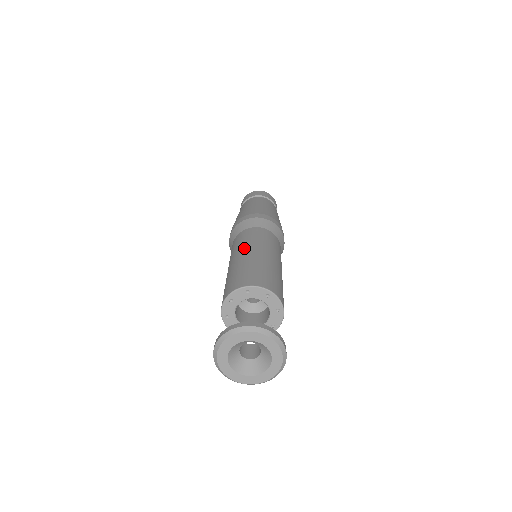
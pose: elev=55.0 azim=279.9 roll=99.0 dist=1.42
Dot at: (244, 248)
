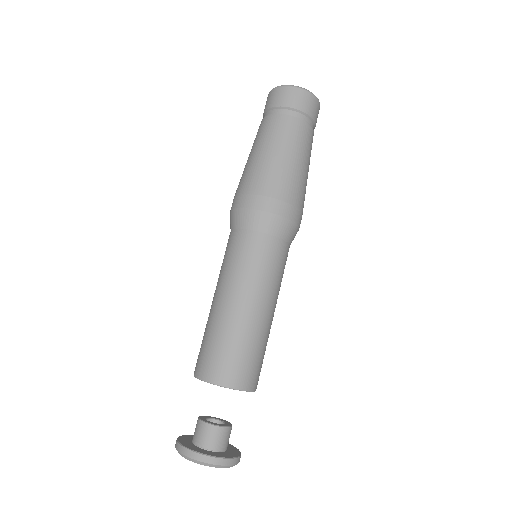
Dot at: (216, 286)
